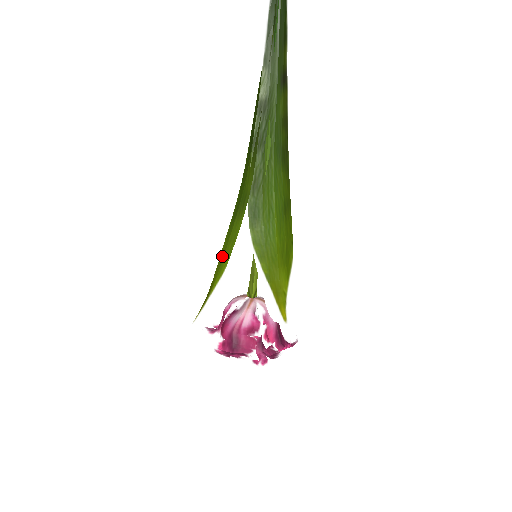
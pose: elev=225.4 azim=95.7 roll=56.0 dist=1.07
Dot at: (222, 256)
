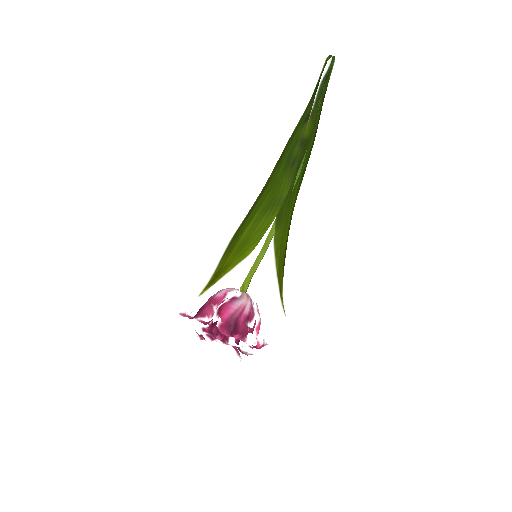
Dot at: (244, 242)
